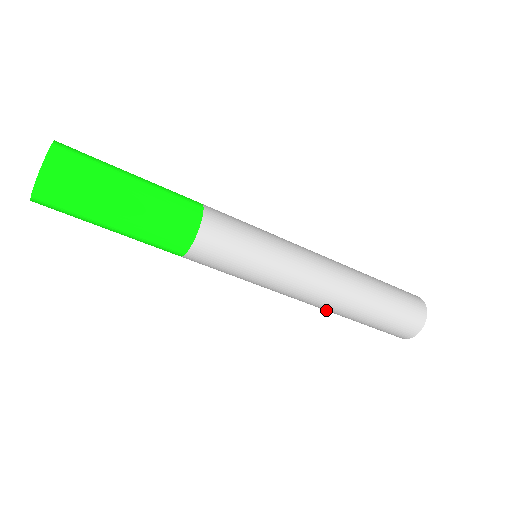
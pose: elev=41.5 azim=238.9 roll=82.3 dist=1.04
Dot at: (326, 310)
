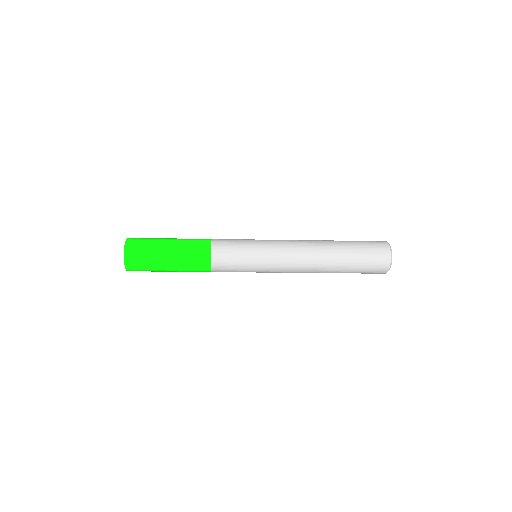
Dot at: occluded
